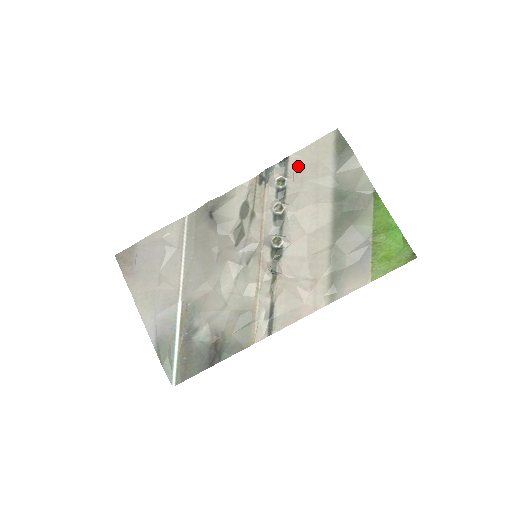
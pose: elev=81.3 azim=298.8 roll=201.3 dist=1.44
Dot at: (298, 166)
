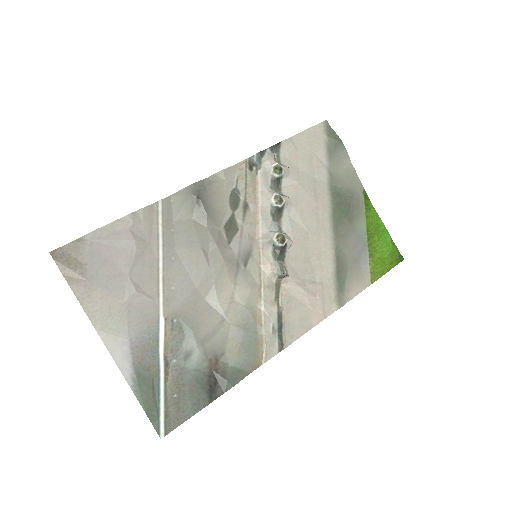
Dot at: (291, 154)
